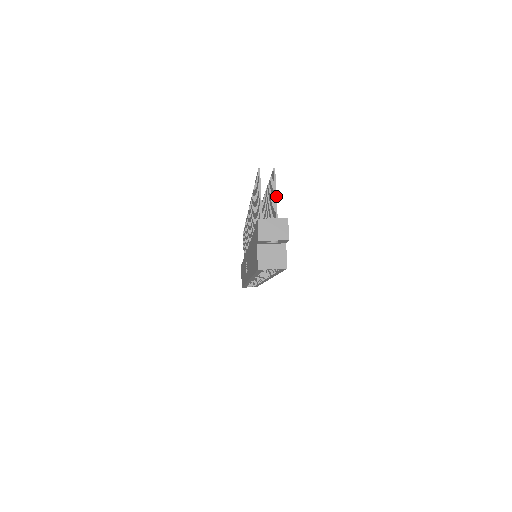
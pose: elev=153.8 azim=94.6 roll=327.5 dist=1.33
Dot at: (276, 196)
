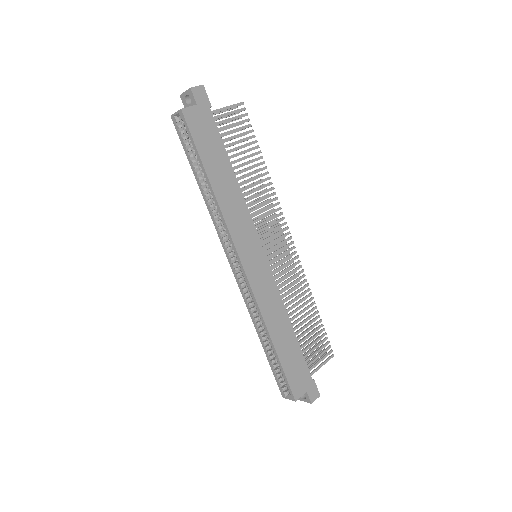
Dot at: (227, 106)
